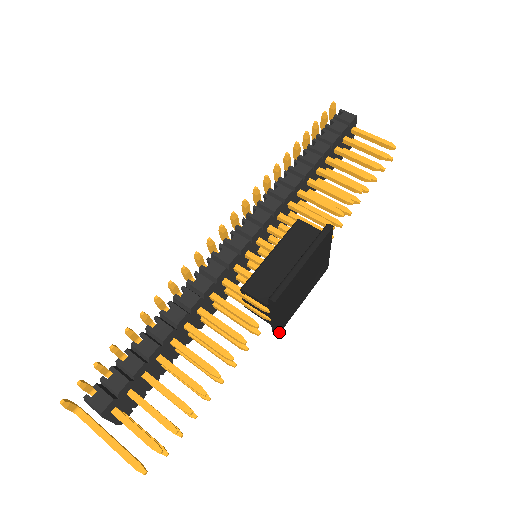
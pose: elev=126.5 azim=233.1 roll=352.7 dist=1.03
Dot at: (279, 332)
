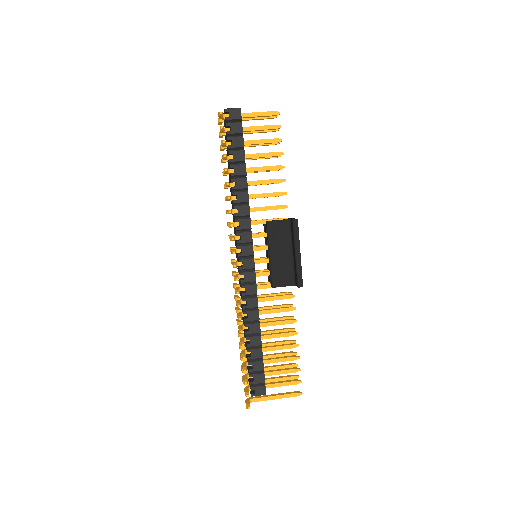
Dot at: occluded
